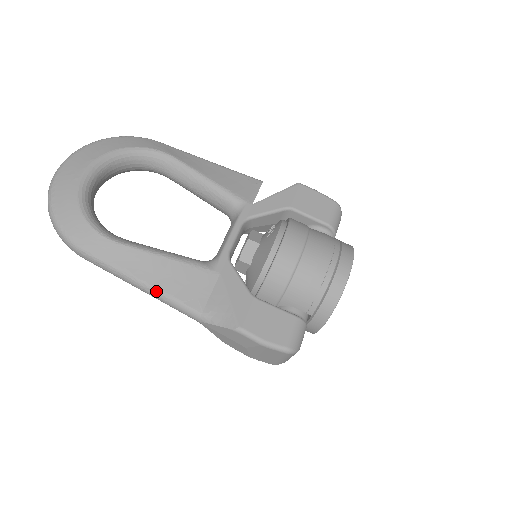
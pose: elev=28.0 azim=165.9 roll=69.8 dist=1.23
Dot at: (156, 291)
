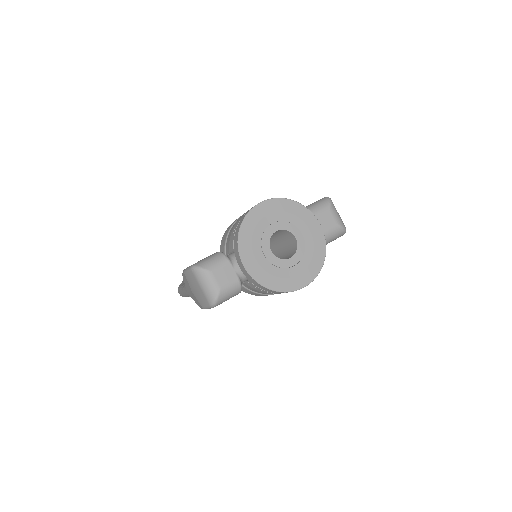
Dot at: occluded
